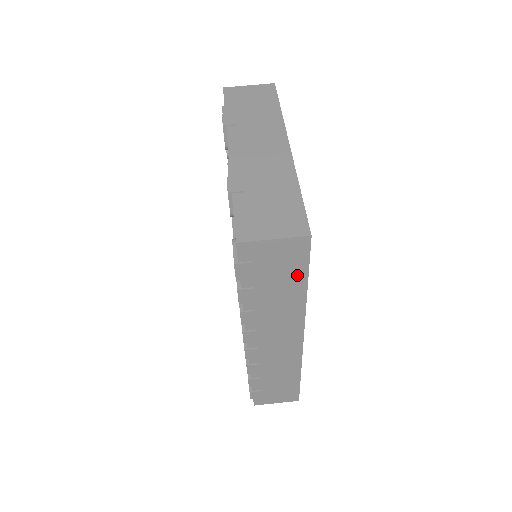
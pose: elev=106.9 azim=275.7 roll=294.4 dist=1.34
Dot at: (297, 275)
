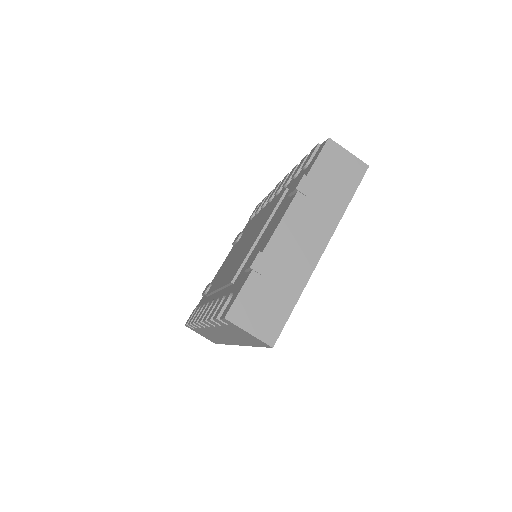
Dot at: (252, 342)
